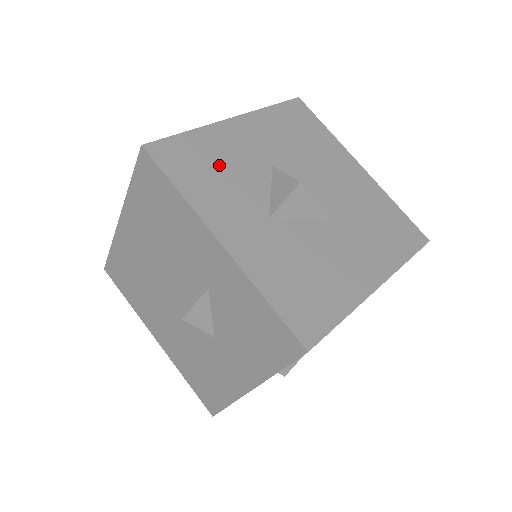
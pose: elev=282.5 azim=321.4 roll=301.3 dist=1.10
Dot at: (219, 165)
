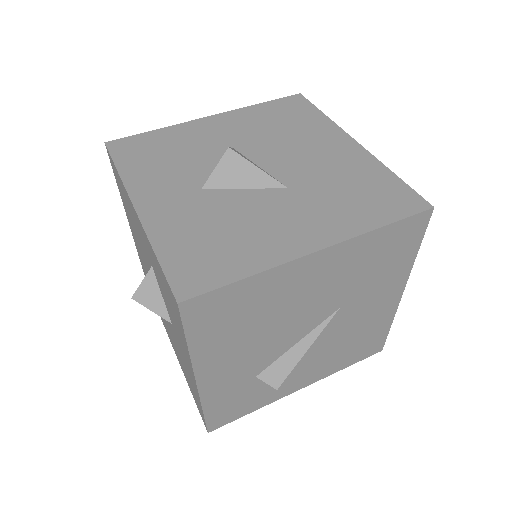
Dot at: (172, 151)
